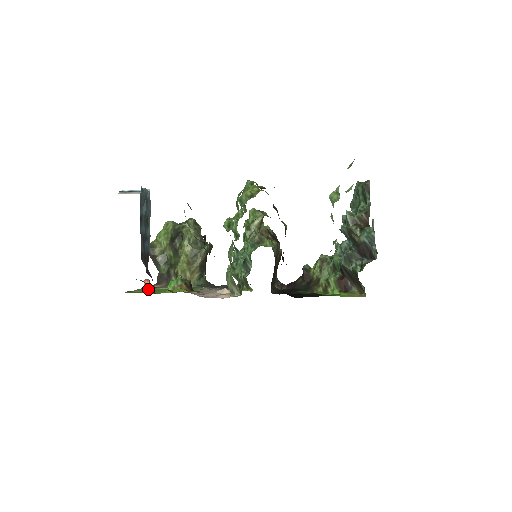
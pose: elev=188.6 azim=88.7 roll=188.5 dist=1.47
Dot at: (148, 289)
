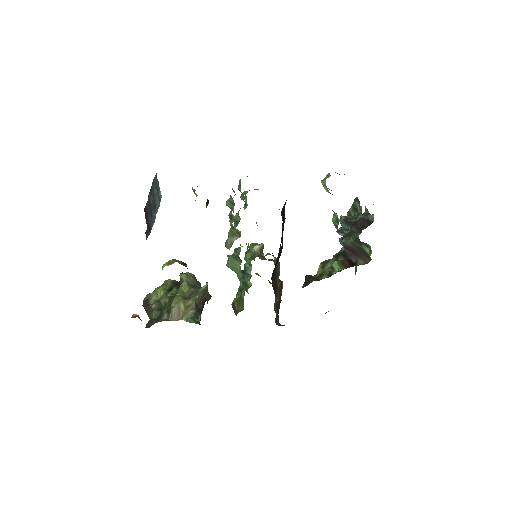
Dot at: occluded
